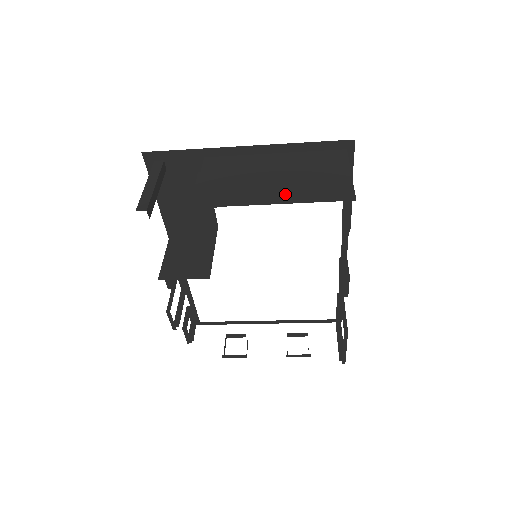
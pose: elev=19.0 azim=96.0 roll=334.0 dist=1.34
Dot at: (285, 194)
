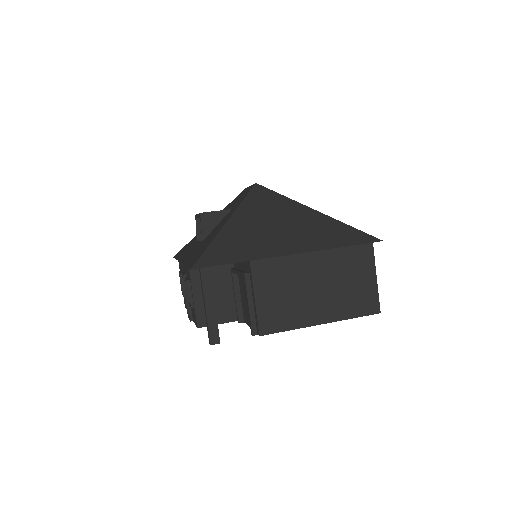
Dot at: (330, 311)
